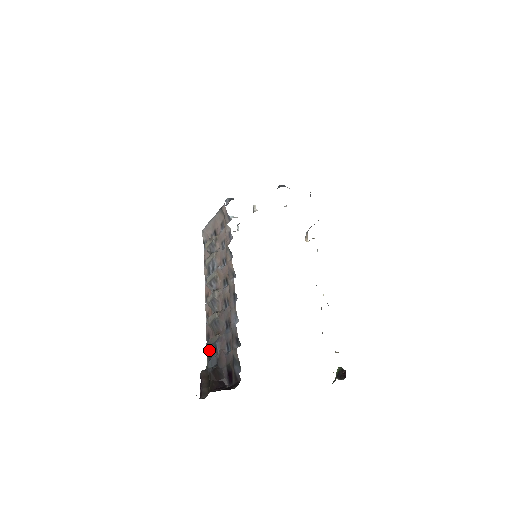
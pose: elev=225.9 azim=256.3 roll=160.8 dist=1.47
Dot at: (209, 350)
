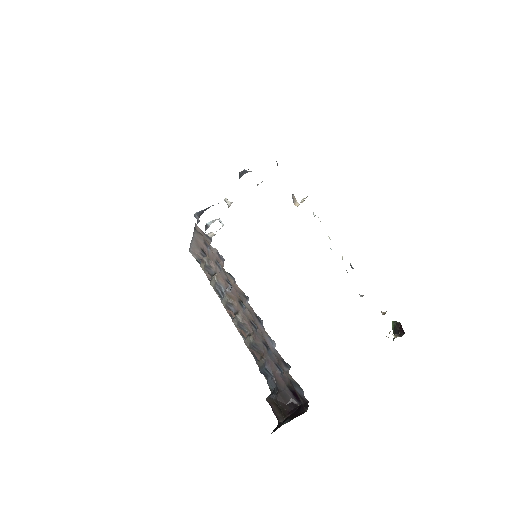
Dot at: (262, 372)
